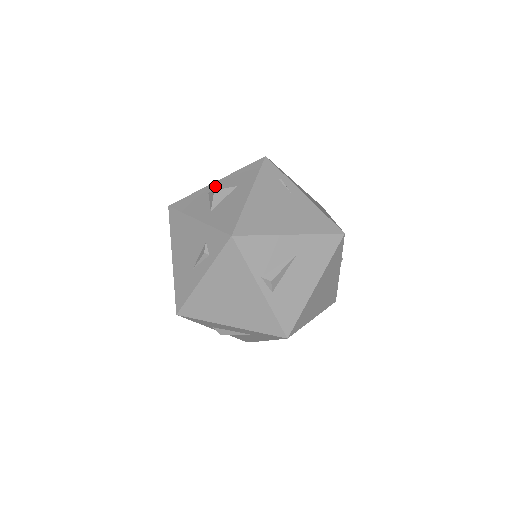
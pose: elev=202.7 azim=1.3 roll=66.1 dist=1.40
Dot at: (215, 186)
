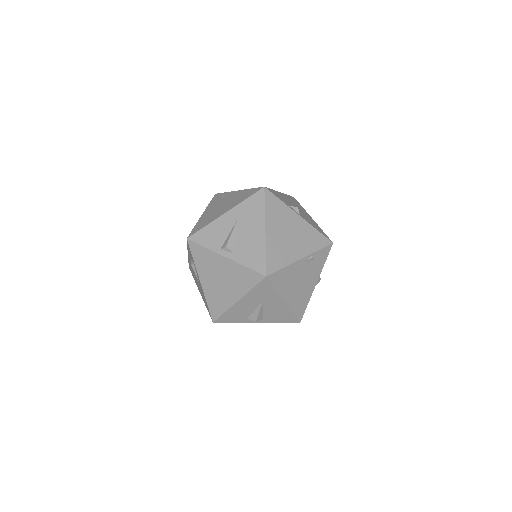
Dot at: occluded
